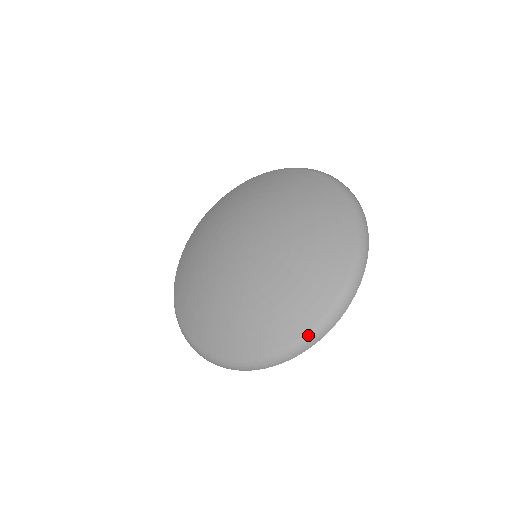
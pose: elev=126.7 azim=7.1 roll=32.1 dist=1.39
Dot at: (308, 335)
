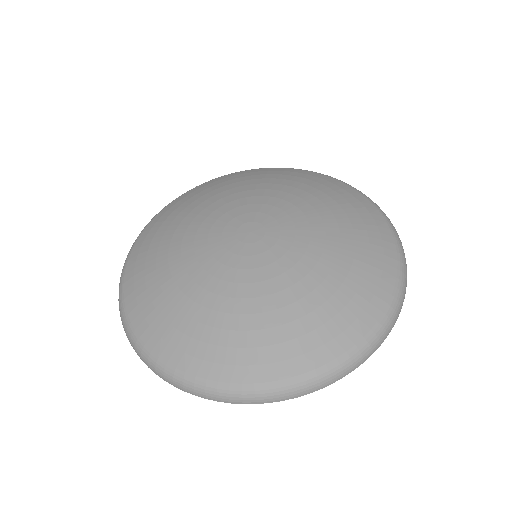
Dot at: (235, 390)
